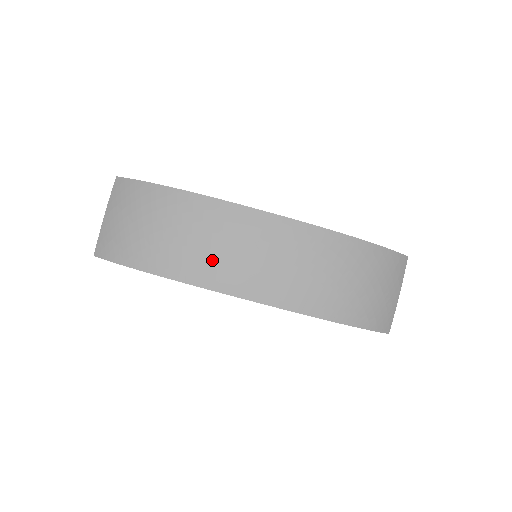
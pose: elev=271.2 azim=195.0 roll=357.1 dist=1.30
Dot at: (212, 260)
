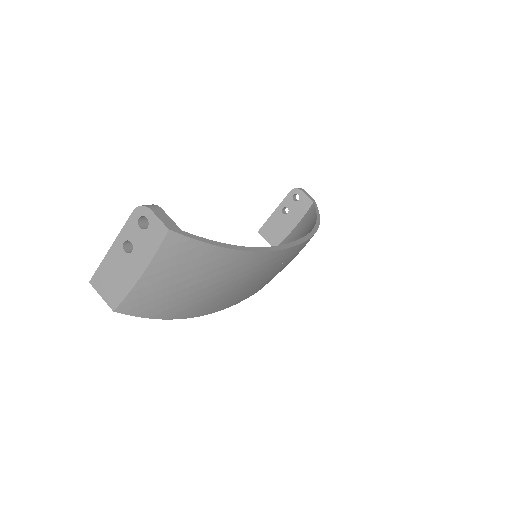
Dot at: (245, 291)
